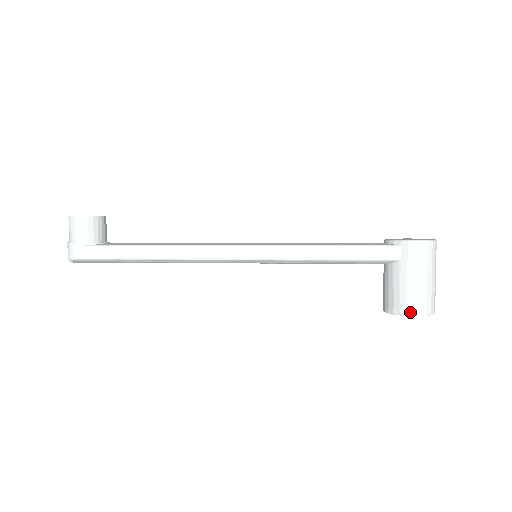
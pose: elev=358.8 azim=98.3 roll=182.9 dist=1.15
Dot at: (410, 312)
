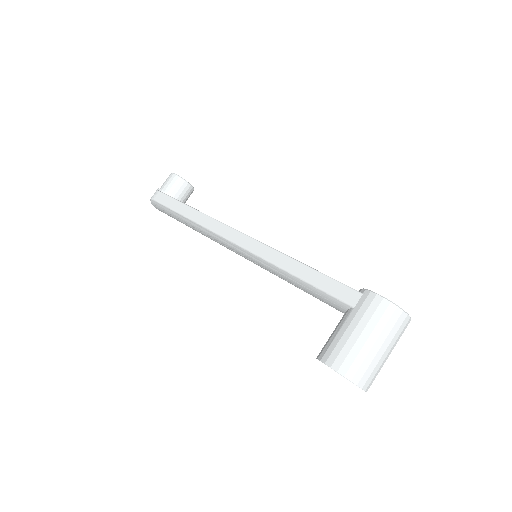
Dot at: (330, 361)
